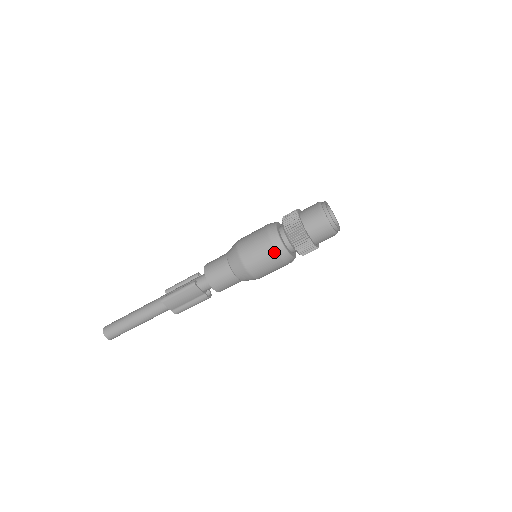
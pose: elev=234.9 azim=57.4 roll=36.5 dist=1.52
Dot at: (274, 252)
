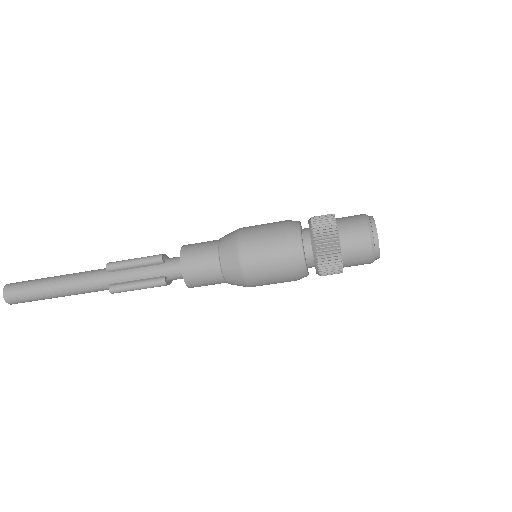
Dot at: occluded
